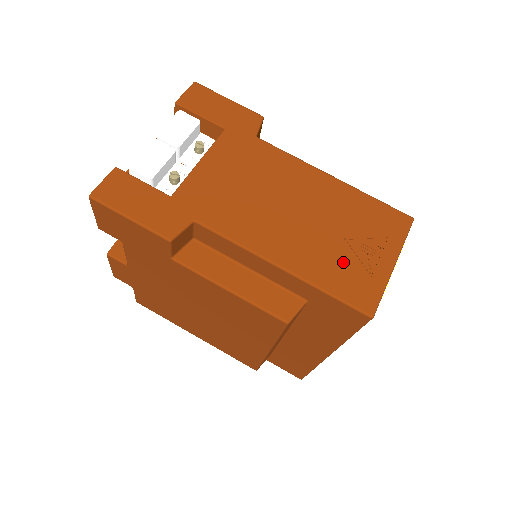
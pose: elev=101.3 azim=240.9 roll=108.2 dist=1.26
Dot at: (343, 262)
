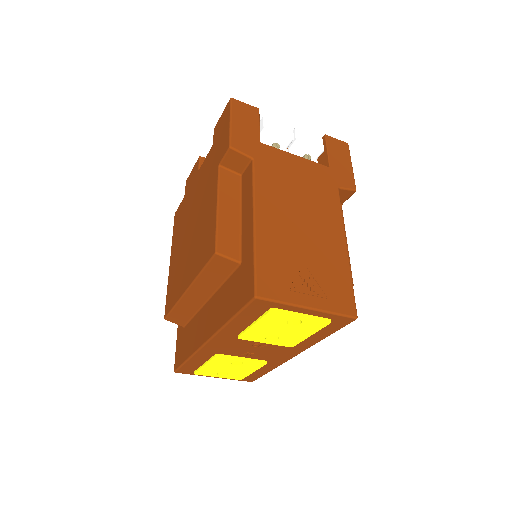
Dot at: (286, 265)
